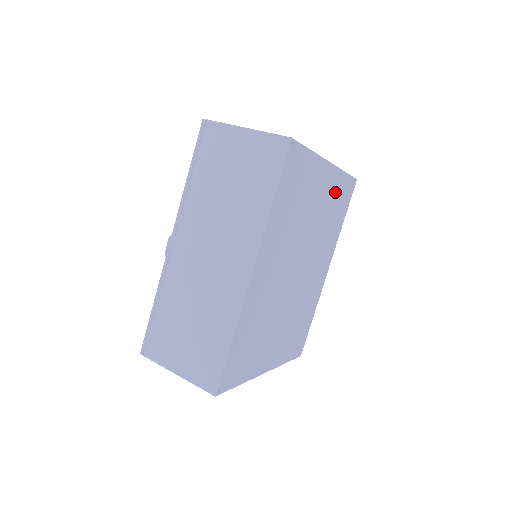
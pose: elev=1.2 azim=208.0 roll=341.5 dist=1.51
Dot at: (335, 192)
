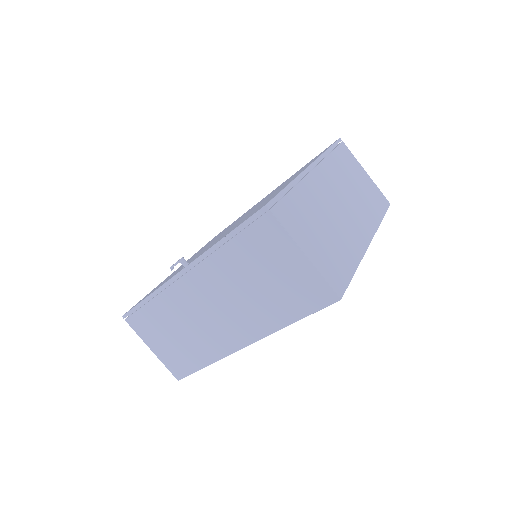
Dot at: occluded
